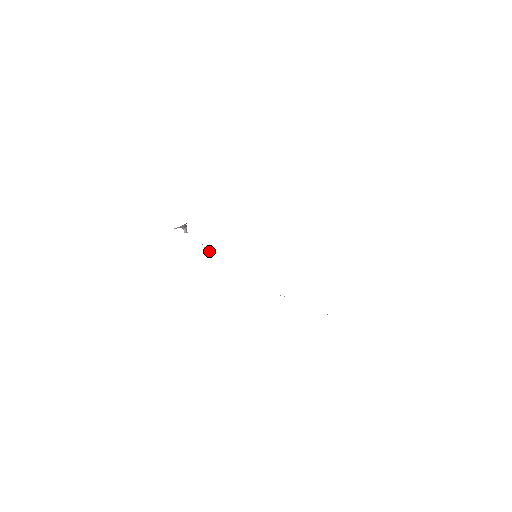
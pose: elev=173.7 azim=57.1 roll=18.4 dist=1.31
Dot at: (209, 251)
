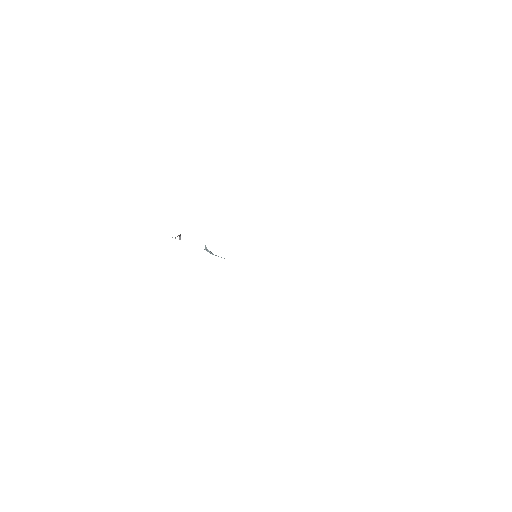
Dot at: occluded
